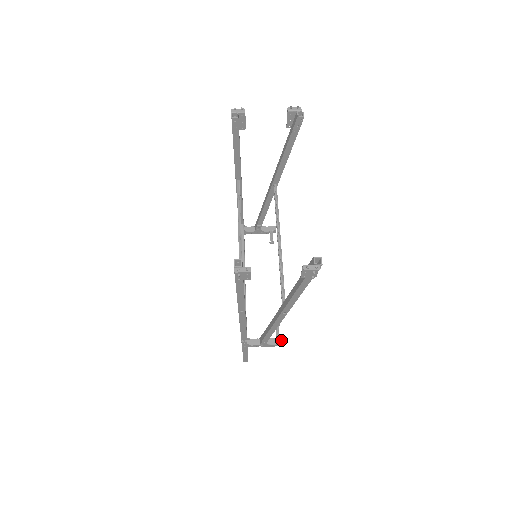
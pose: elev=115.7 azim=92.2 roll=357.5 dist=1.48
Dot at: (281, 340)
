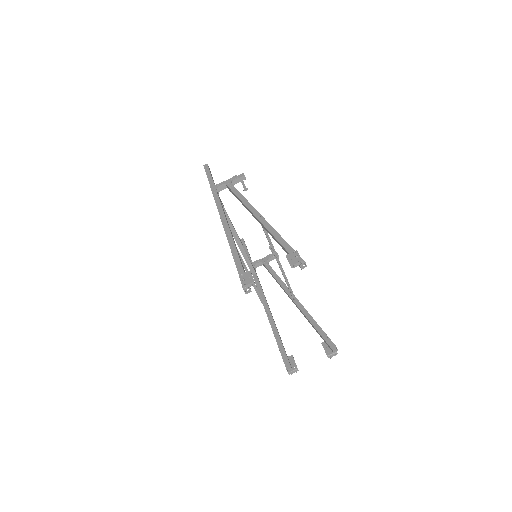
Dot at: occluded
